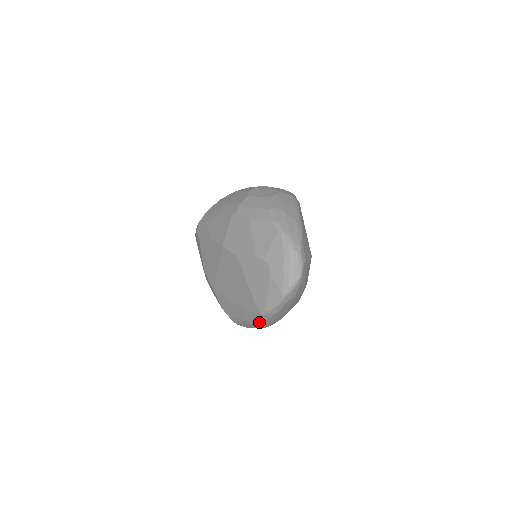
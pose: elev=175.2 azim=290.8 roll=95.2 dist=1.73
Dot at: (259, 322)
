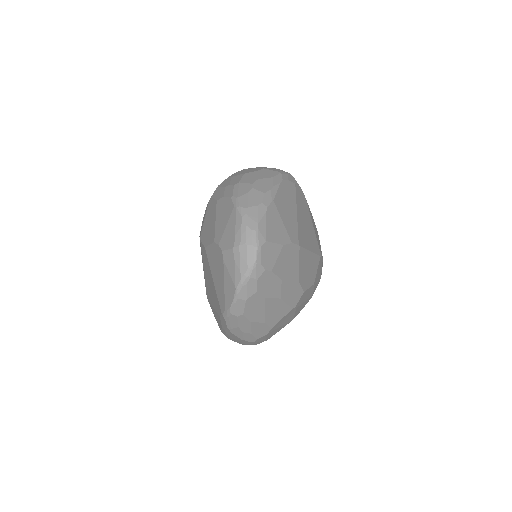
Dot at: (231, 330)
